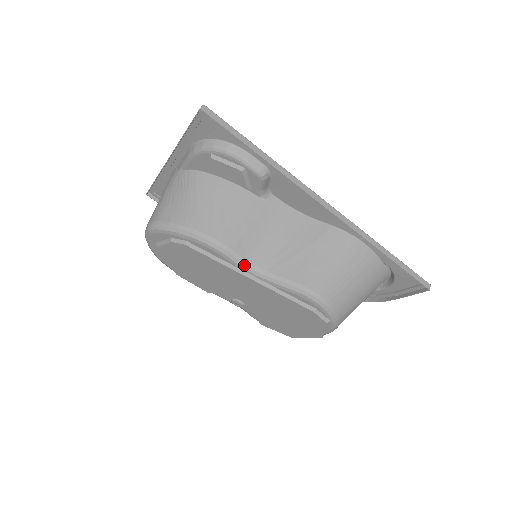
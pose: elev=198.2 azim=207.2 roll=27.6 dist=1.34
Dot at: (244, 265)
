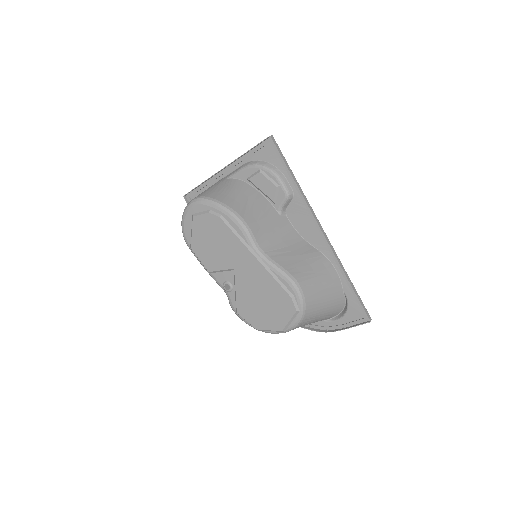
Dot at: (255, 246)
